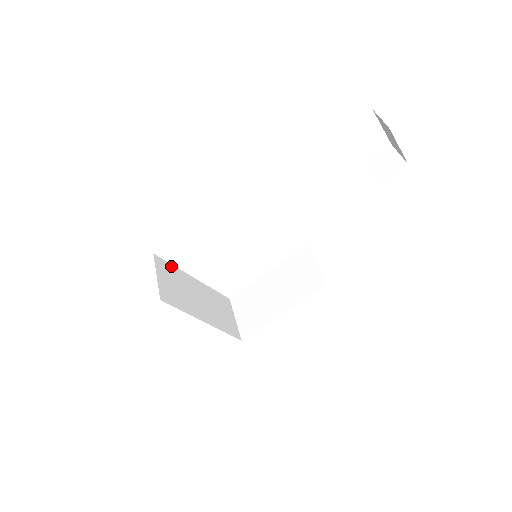
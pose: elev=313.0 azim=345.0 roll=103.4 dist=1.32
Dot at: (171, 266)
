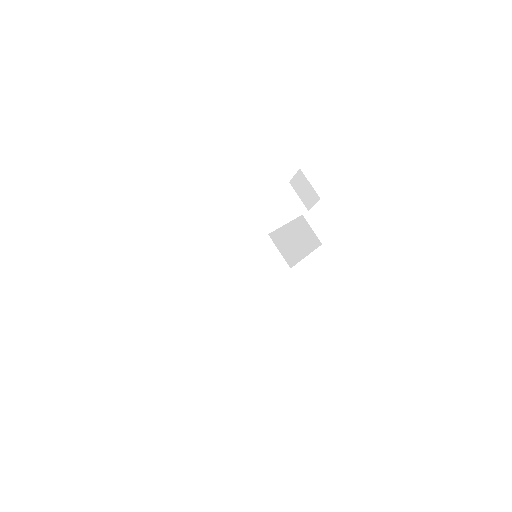
Dot at: (210, 269)
